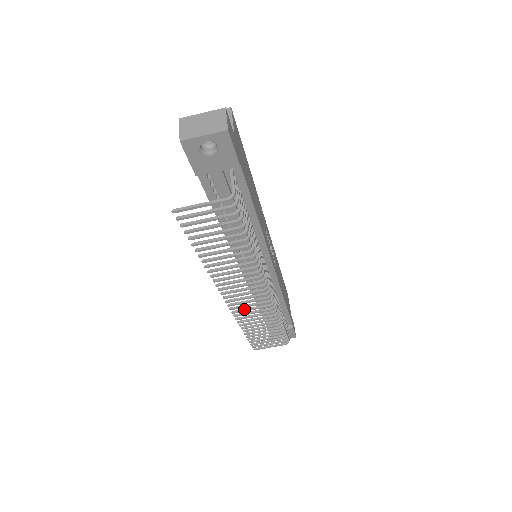
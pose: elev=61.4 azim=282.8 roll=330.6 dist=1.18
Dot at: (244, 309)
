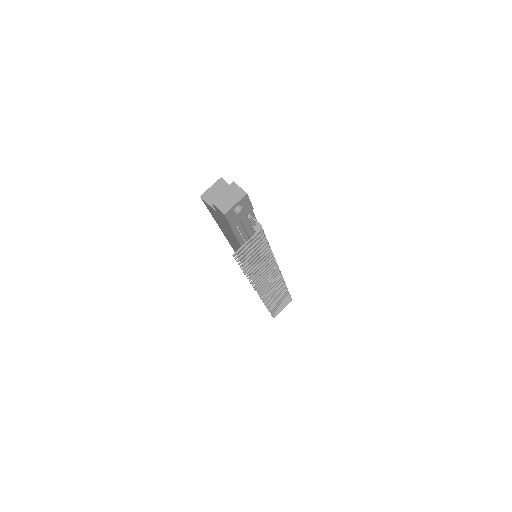
Dot at: (268, 293)
